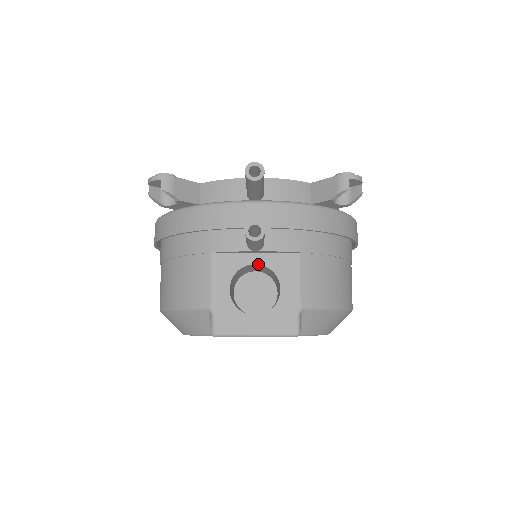
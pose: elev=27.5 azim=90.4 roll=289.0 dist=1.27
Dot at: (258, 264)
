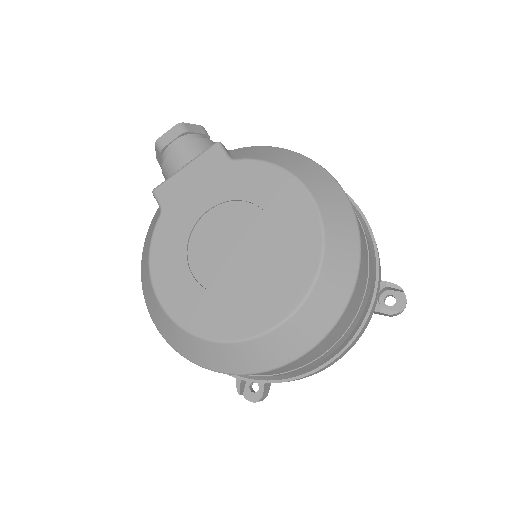
Dot at: occluded
